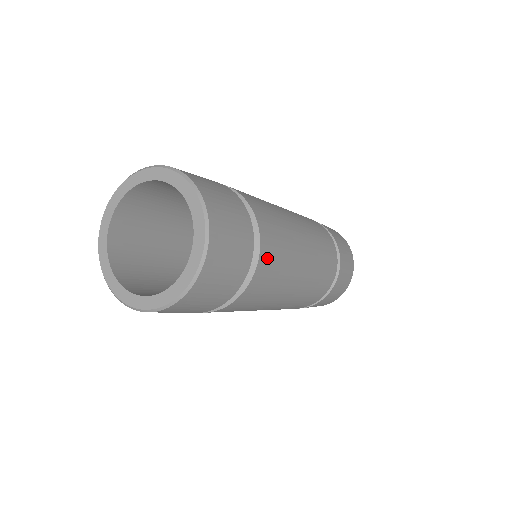
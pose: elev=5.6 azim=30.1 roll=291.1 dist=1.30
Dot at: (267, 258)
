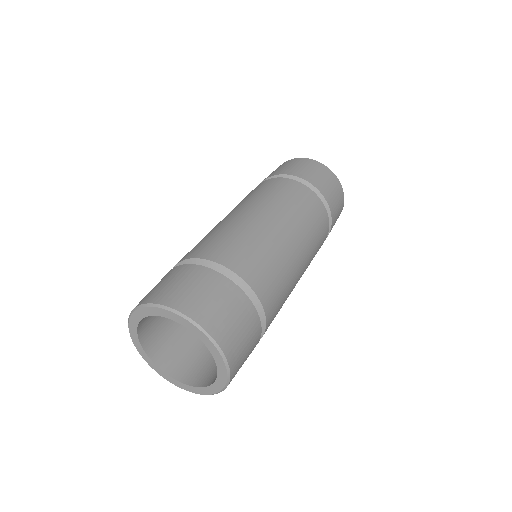
Dot at: (266, 292)
